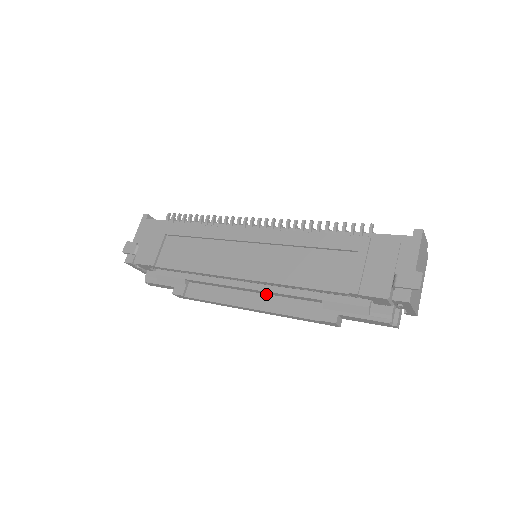
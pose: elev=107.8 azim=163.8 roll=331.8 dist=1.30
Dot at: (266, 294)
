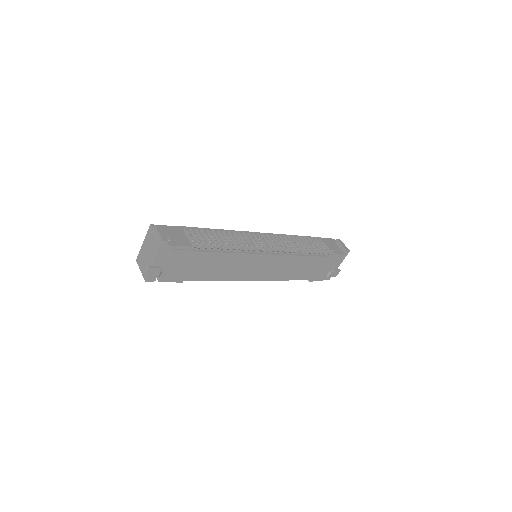
Dot at: occluded
